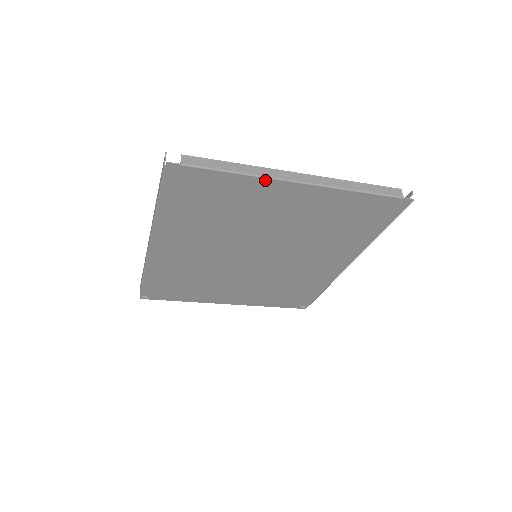
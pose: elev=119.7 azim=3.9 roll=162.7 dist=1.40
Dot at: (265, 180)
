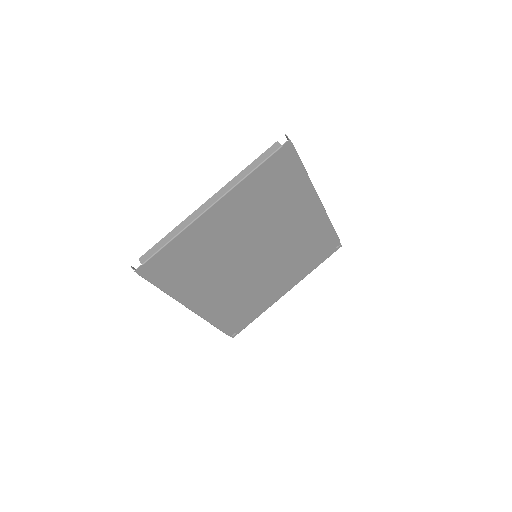
Dot at: (192, 225)
